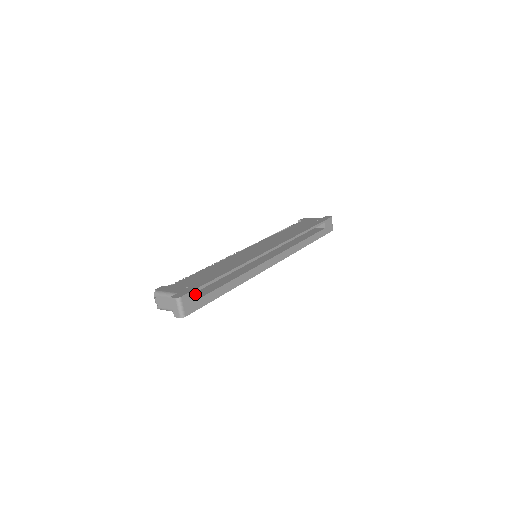
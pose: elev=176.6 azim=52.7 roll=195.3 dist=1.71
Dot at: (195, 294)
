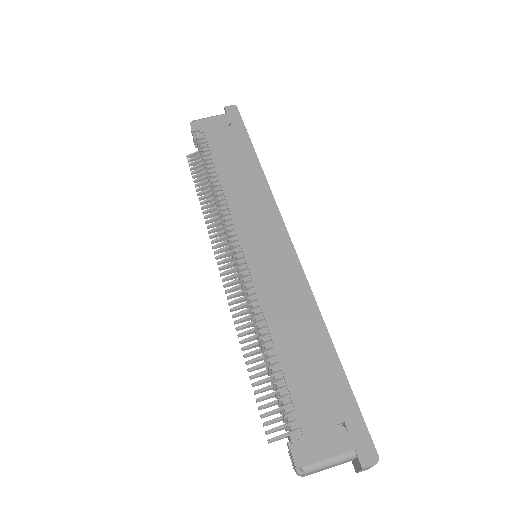
Dot at: (363, 425)
